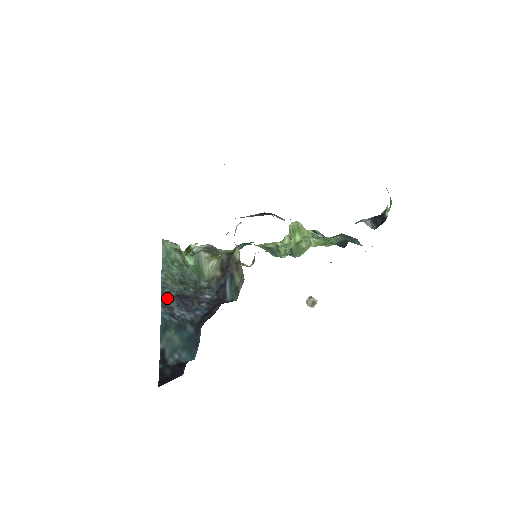
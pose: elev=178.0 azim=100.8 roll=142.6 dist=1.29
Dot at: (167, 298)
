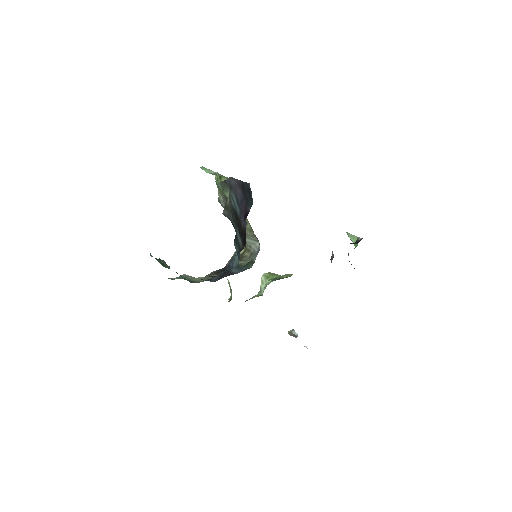
Dot at: occluded
